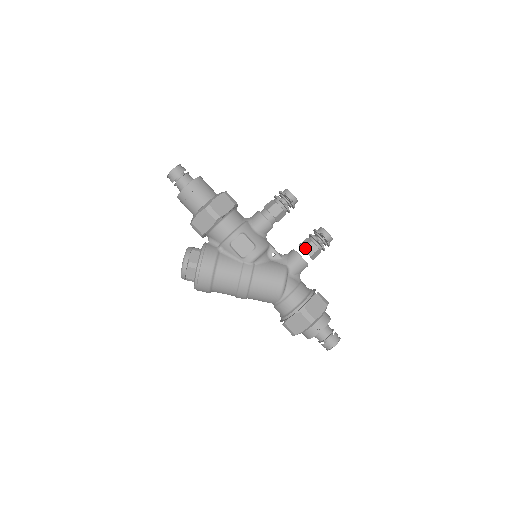
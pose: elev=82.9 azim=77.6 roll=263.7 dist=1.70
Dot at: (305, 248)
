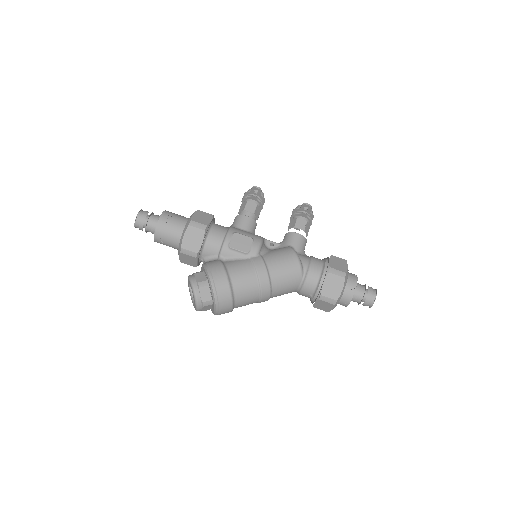
Dot at: (295, 226)
